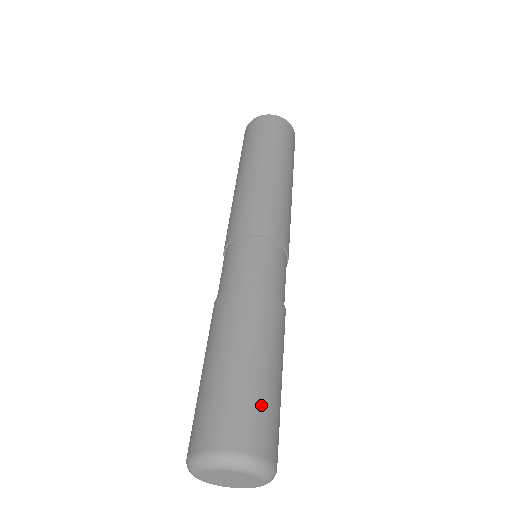
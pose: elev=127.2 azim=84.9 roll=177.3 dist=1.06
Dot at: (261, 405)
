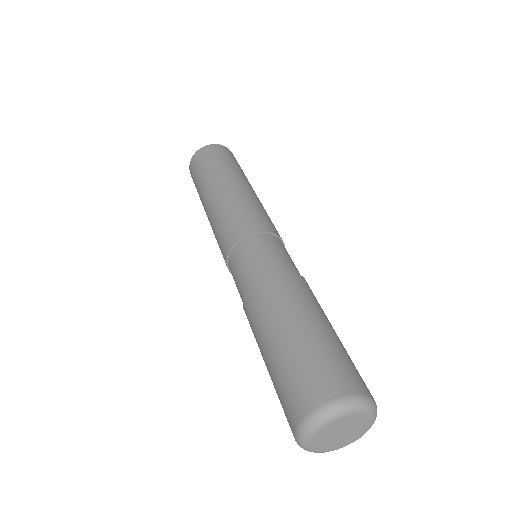
Dot at: (348, 358)
